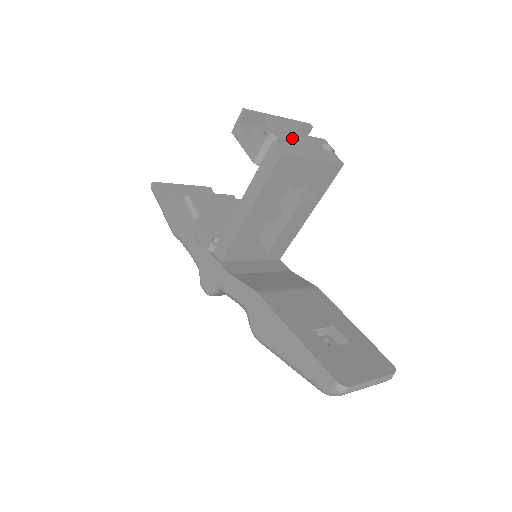
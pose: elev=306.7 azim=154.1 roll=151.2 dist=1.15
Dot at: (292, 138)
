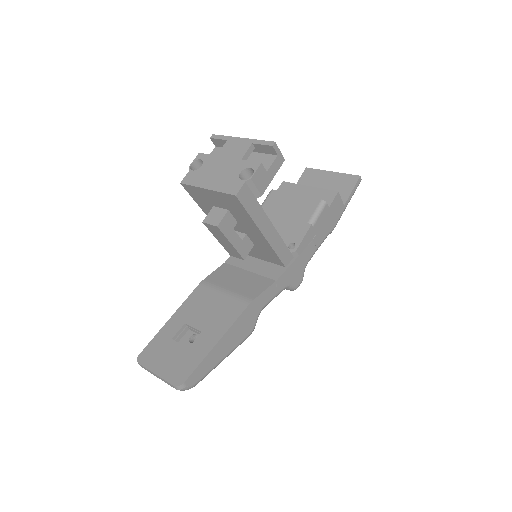
Dot at: (217, 165)
